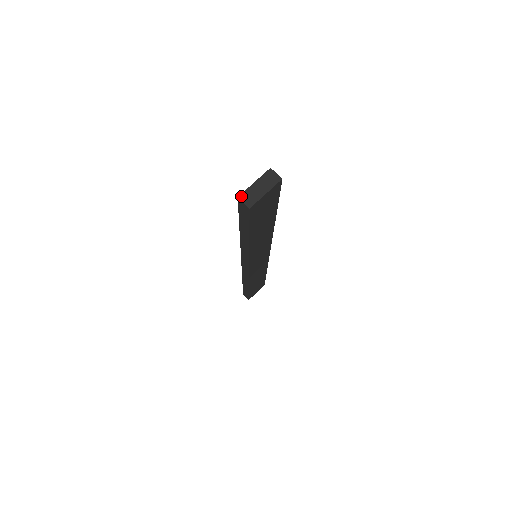
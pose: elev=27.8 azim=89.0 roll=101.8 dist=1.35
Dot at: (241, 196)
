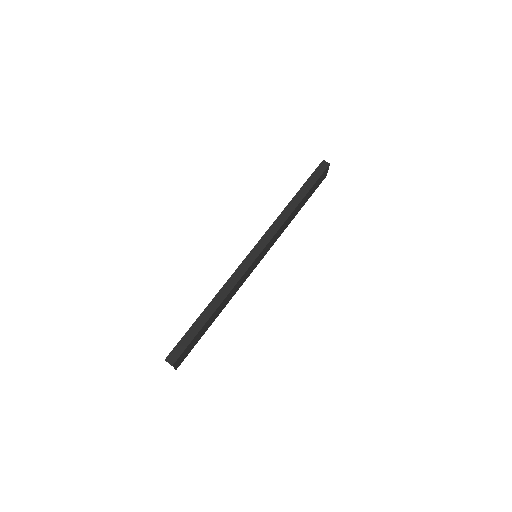
Dot at: (324, 161)
